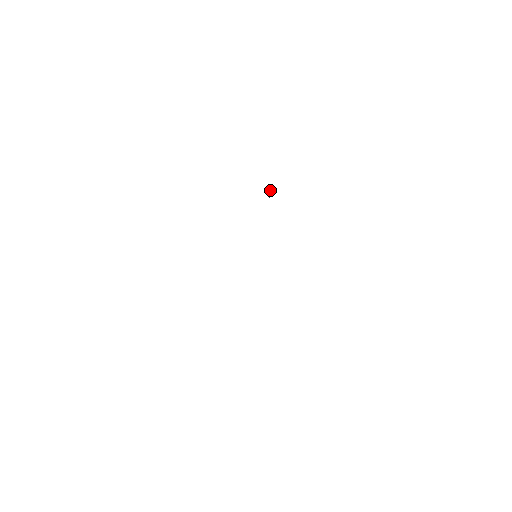
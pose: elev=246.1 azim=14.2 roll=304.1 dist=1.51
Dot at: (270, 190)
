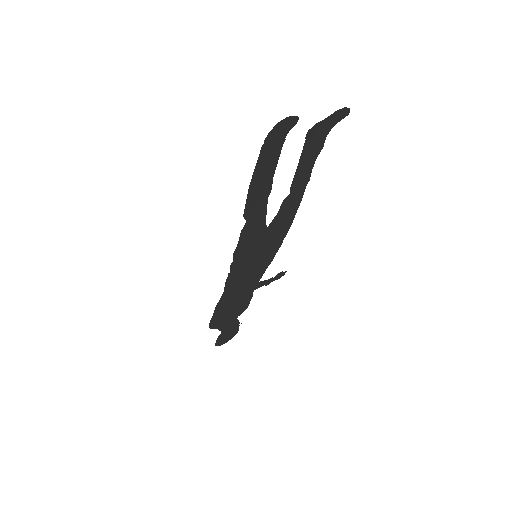
Dot at: occluded
